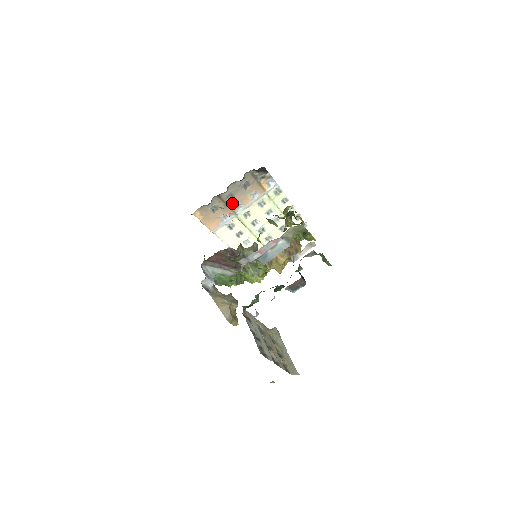
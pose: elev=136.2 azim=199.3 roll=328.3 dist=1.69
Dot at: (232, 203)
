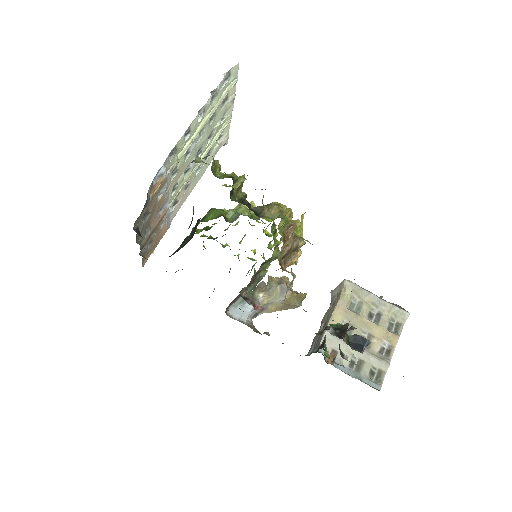
Dot at: (154, 222)
